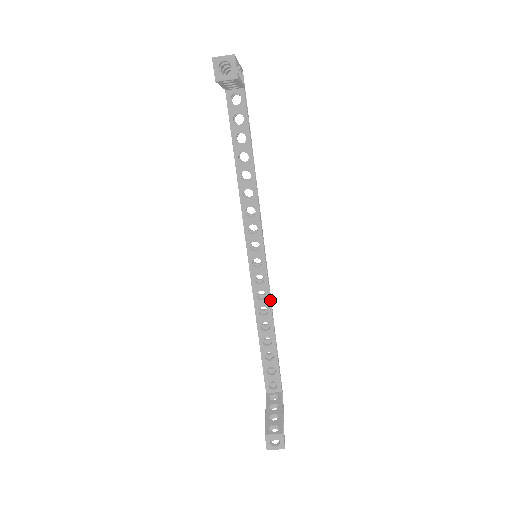
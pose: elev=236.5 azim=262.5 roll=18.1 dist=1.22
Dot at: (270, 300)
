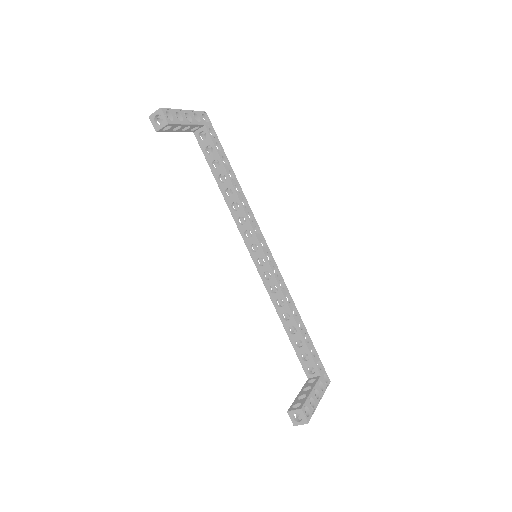
Dot at: (282, 292)
